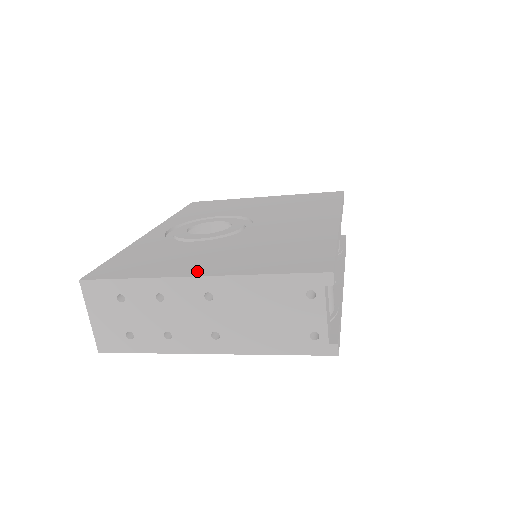
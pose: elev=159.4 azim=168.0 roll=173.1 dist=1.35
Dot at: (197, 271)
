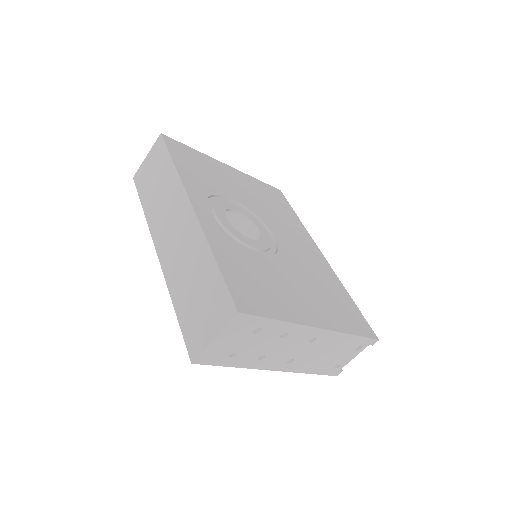
Dot at: (313, 319)
